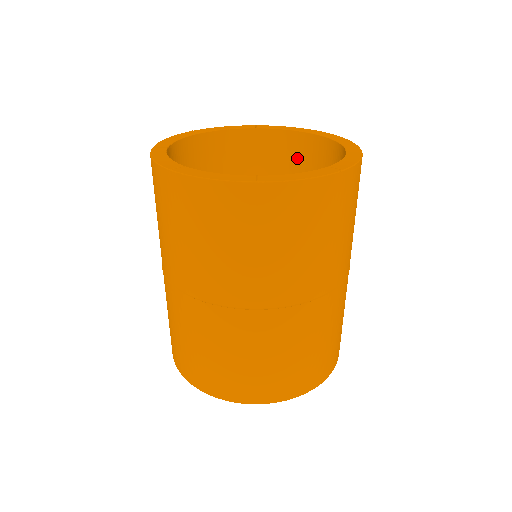
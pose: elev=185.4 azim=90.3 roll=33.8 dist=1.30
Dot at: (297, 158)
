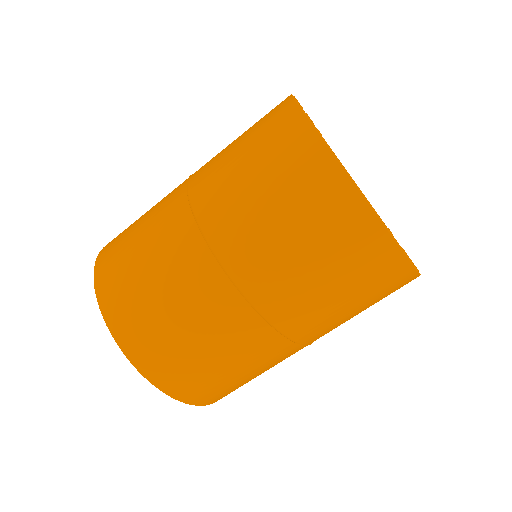
Dot at: occluded
